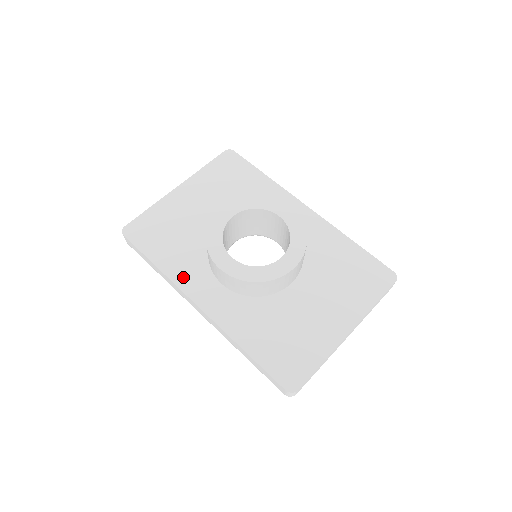
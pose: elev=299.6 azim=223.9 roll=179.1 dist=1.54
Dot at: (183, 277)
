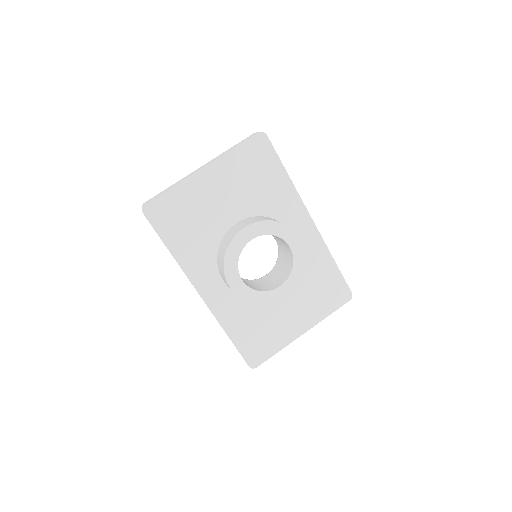
Dot at: (193, 268)
